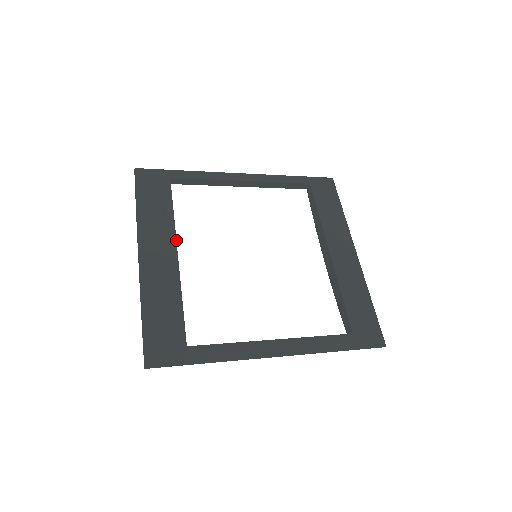
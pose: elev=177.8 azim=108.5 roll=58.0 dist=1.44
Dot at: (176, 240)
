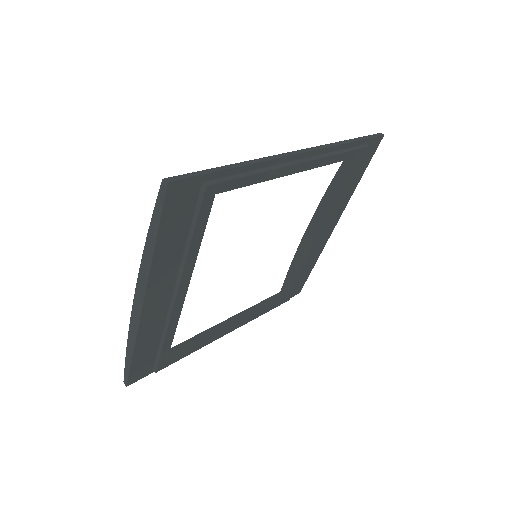
Dot at: occluded
